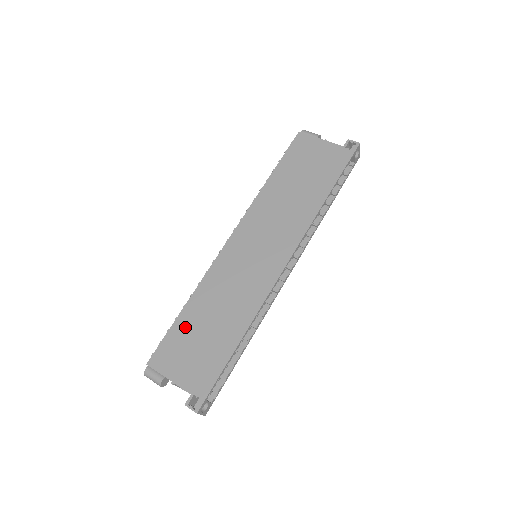
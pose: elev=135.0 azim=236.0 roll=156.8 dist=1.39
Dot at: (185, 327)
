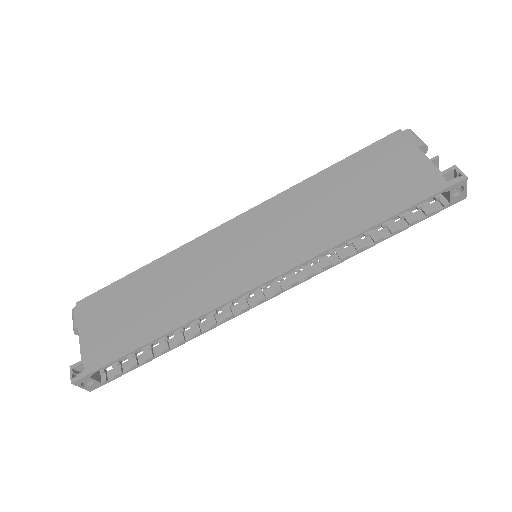
Dot at: (128, 288)
